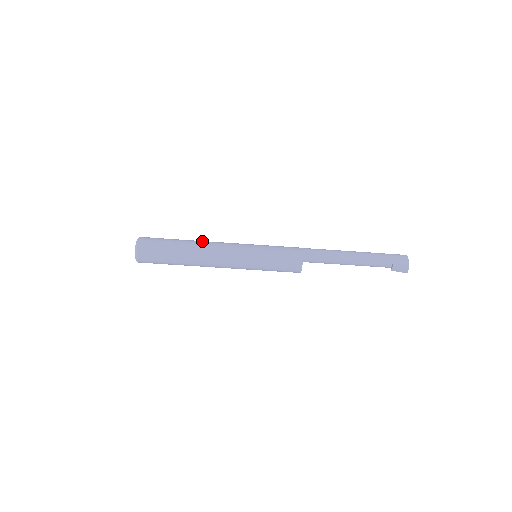
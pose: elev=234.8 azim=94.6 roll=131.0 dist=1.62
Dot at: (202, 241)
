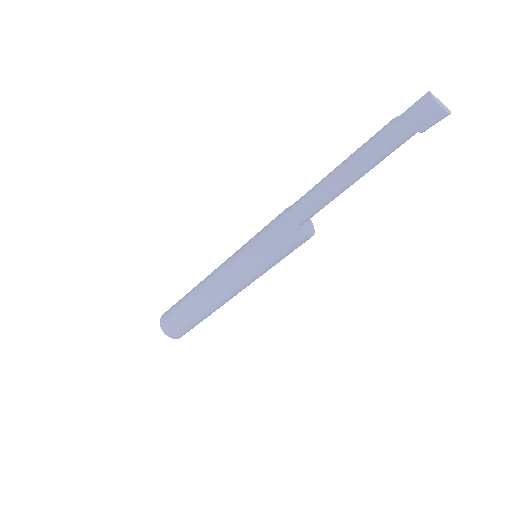
Dot at: (201, 293)
